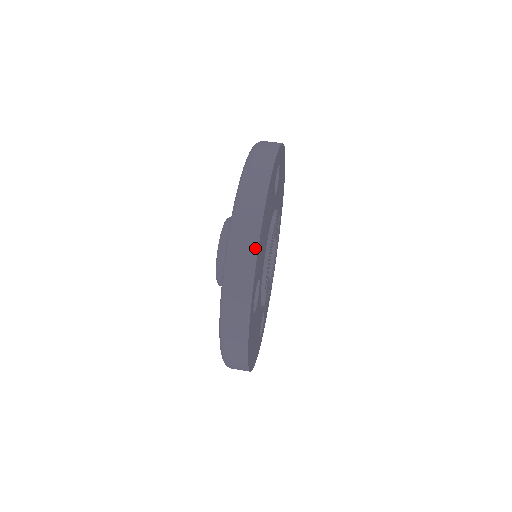
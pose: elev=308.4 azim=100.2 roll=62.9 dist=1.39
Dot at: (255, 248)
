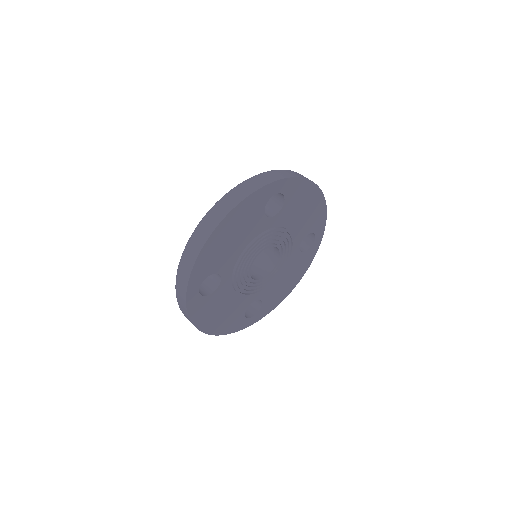
Dot at: (198, 251)
